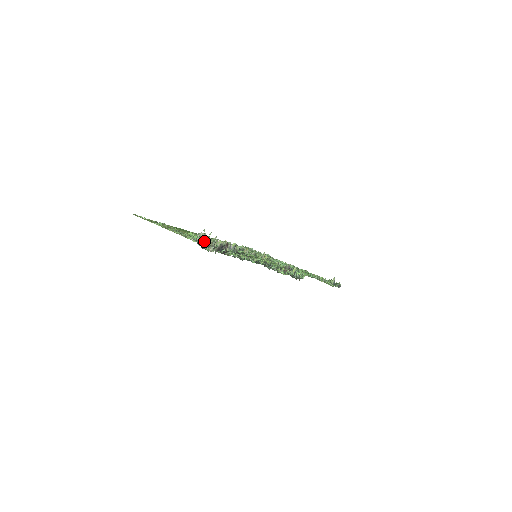
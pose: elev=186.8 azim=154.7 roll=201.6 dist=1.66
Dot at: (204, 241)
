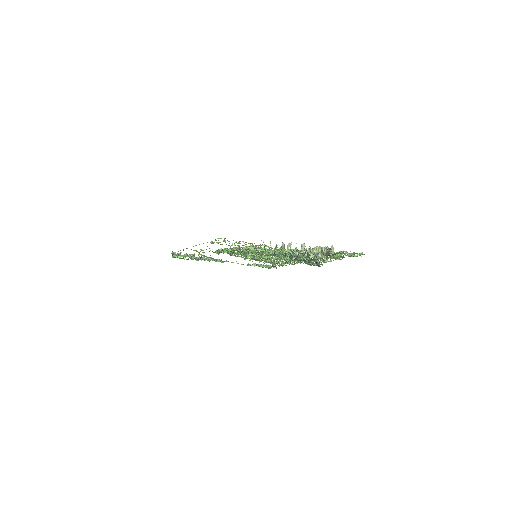
Dot at: occluded
